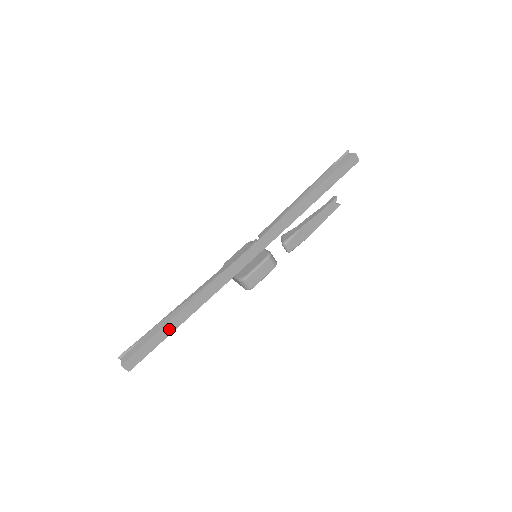
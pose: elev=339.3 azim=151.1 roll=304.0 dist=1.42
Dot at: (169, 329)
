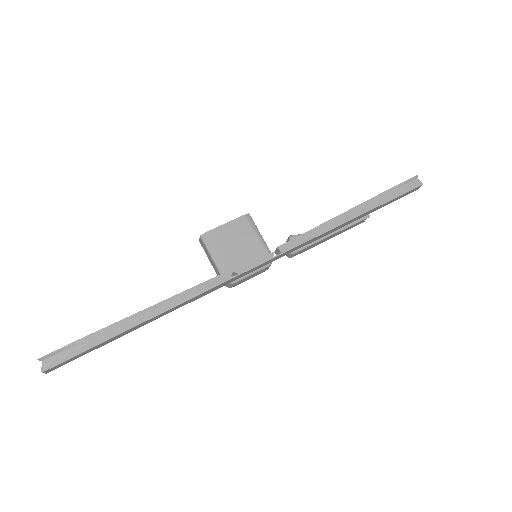
Dot at: (122, 334)
